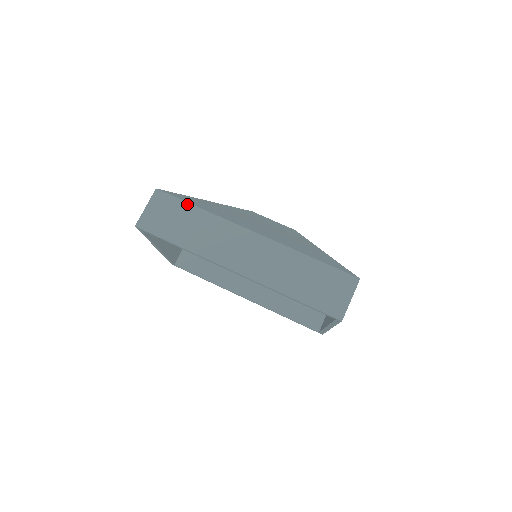
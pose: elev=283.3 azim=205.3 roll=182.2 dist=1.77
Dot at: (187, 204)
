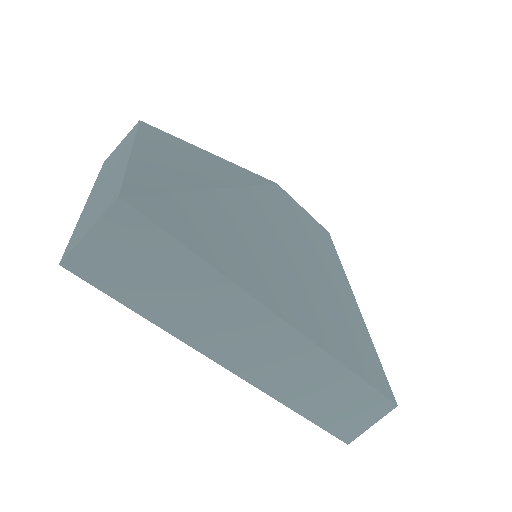
Dot at: (180, 247)
